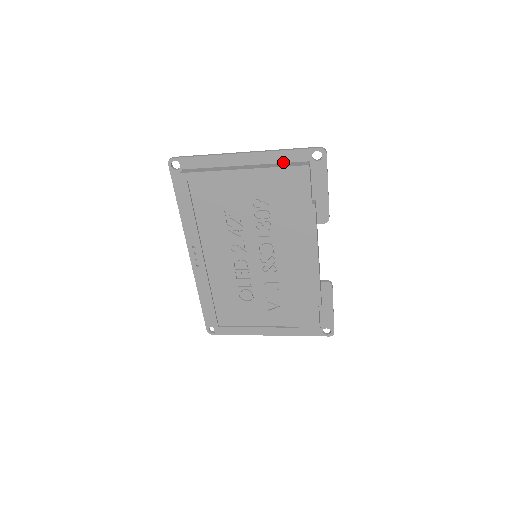
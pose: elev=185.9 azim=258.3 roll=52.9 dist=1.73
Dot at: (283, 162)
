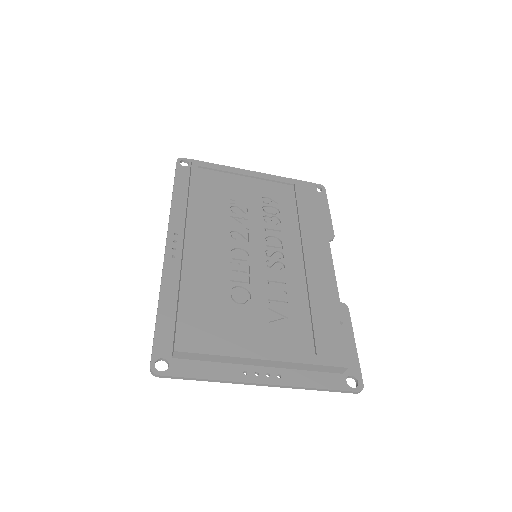
Dot at: occluded
